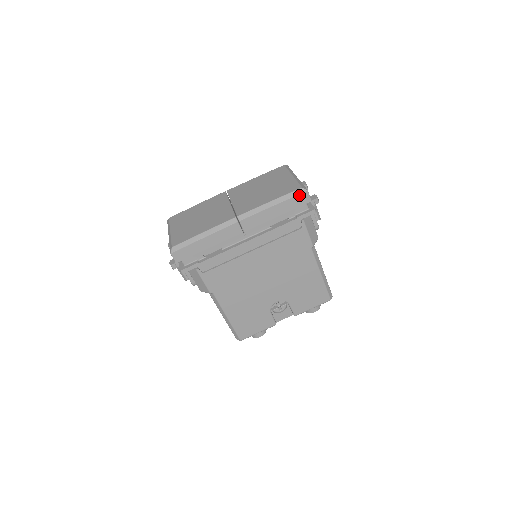
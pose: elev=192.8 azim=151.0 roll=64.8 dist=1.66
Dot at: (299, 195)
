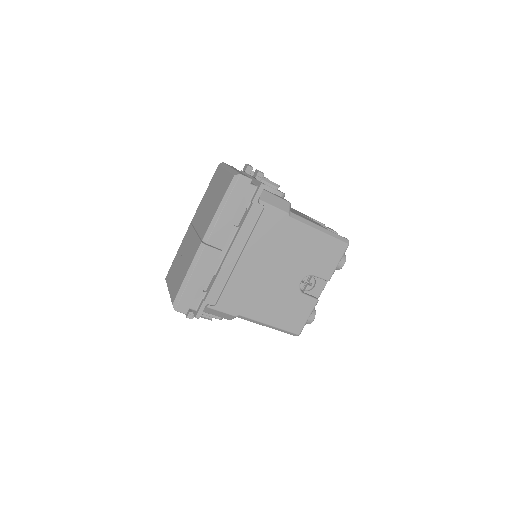
Dot at: (236, 184)
